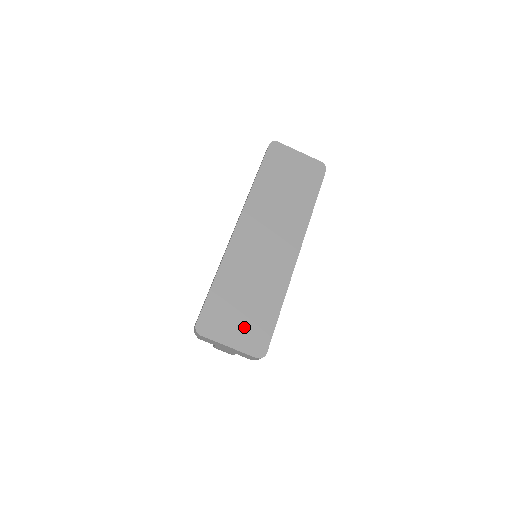
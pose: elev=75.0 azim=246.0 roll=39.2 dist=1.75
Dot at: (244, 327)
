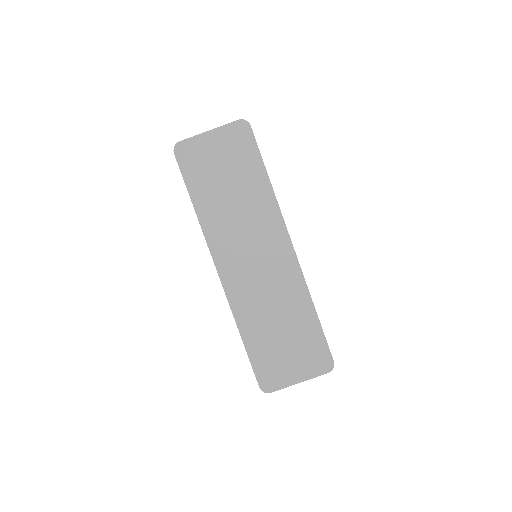
Dot at: (299, 357)
